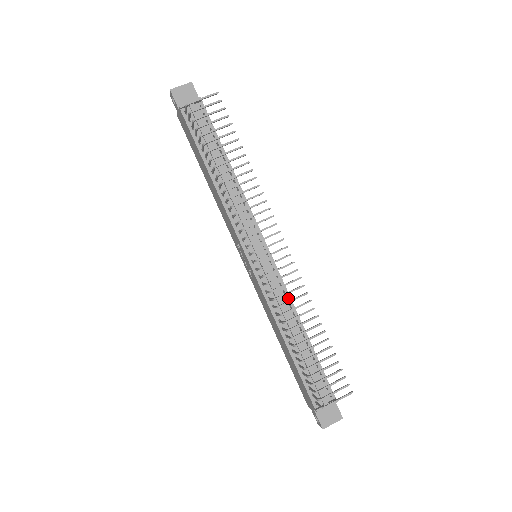
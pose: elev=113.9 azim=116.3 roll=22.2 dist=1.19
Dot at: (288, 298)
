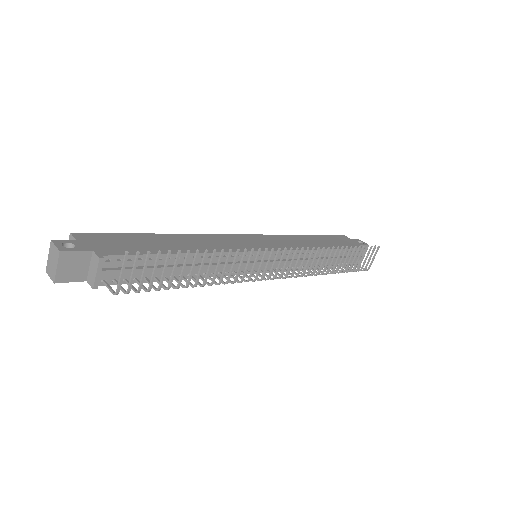
Dot at: (303, 252)
